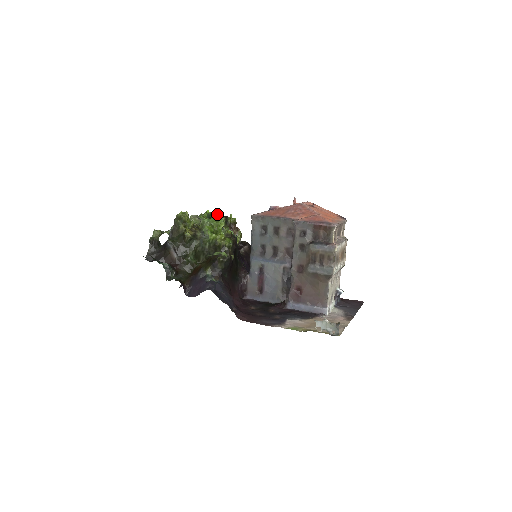
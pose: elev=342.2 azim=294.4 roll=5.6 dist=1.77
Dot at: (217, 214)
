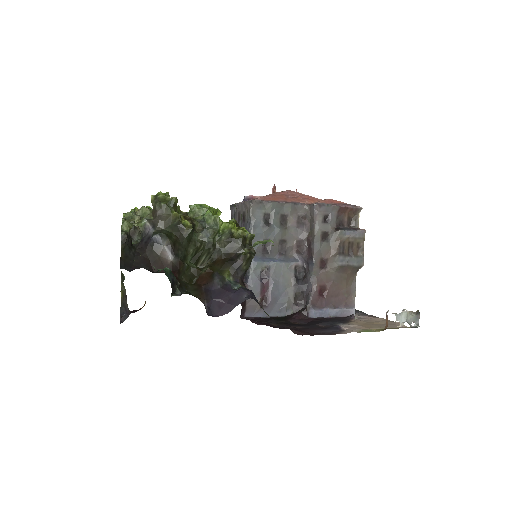
Dot at: occluded
